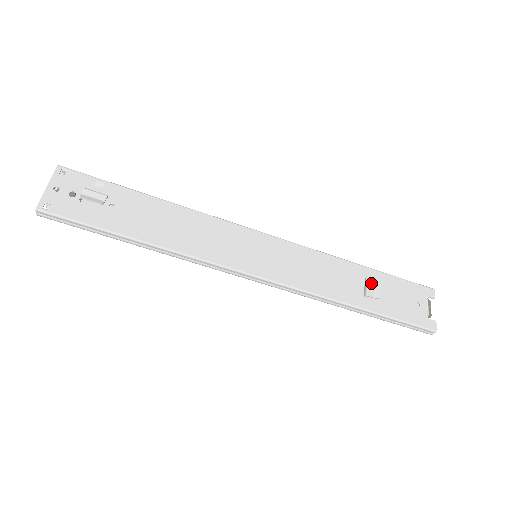
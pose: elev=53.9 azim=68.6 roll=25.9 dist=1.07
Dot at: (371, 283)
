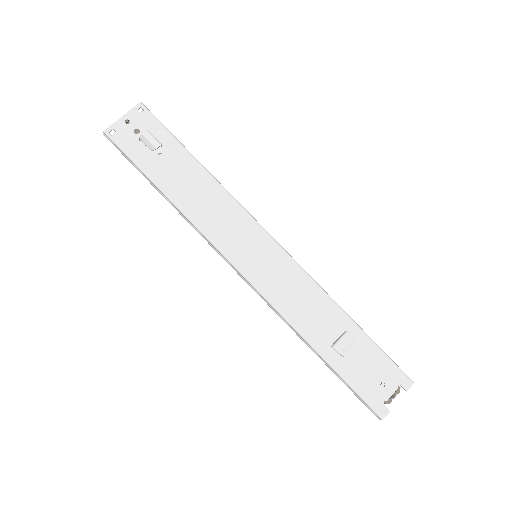
Dot at: (346, 339)
